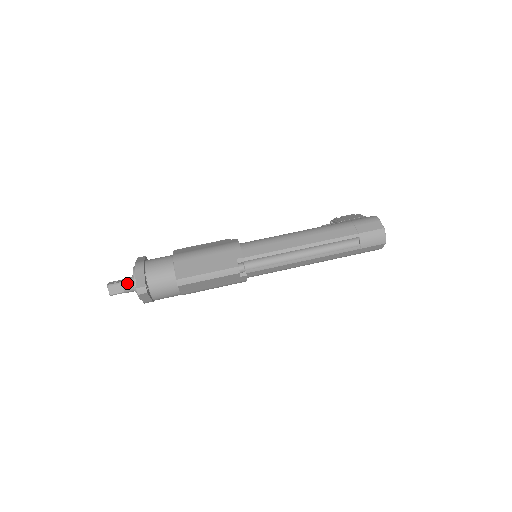
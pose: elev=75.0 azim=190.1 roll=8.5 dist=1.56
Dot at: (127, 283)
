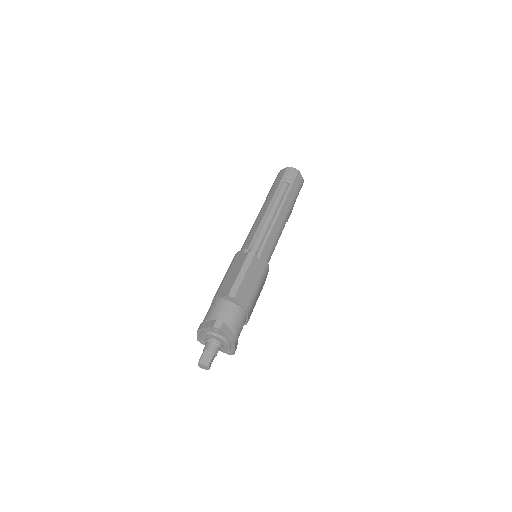
Dot at: (207, 346)
